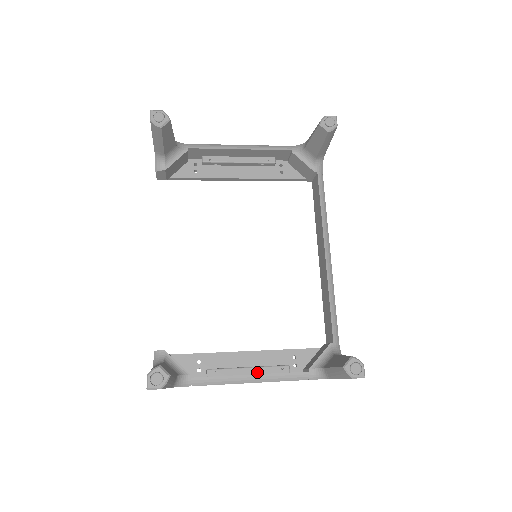
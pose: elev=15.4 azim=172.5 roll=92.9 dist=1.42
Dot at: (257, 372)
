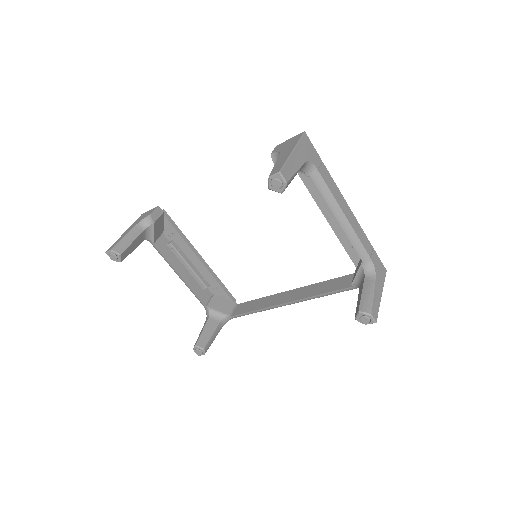
Dot at: (191, 272)
